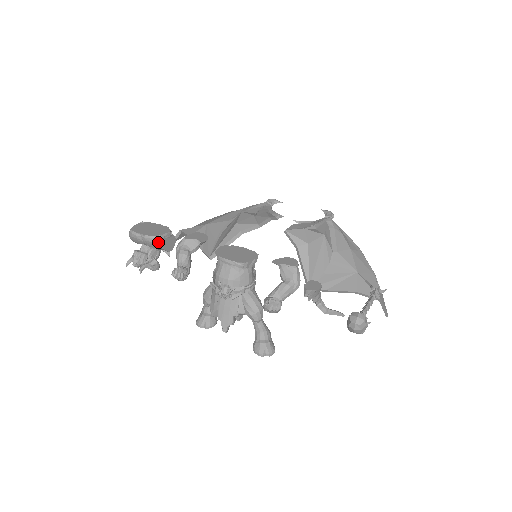
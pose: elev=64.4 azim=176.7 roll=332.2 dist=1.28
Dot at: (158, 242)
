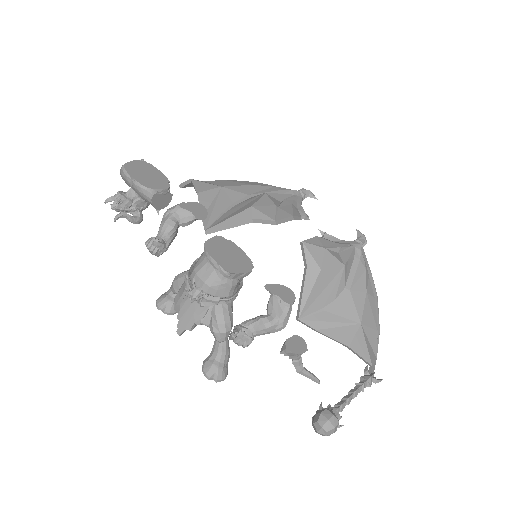
Dot at: (148, 195)
